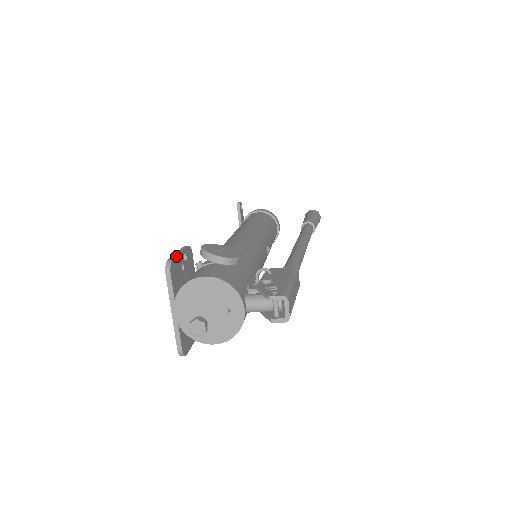
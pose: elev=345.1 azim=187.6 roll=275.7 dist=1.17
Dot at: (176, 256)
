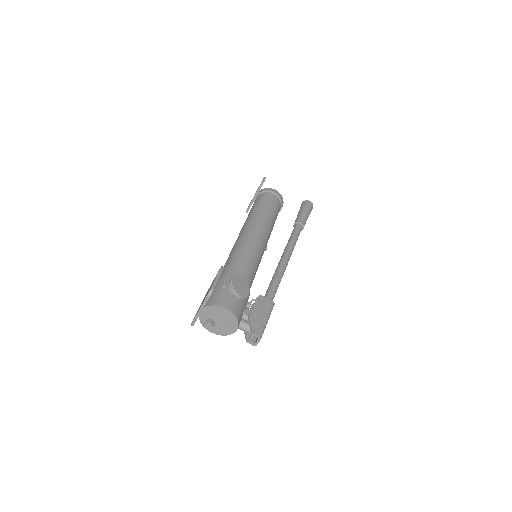
Dot at: occluded
